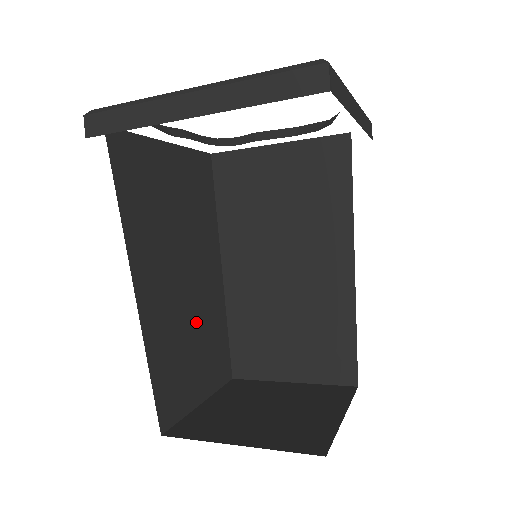
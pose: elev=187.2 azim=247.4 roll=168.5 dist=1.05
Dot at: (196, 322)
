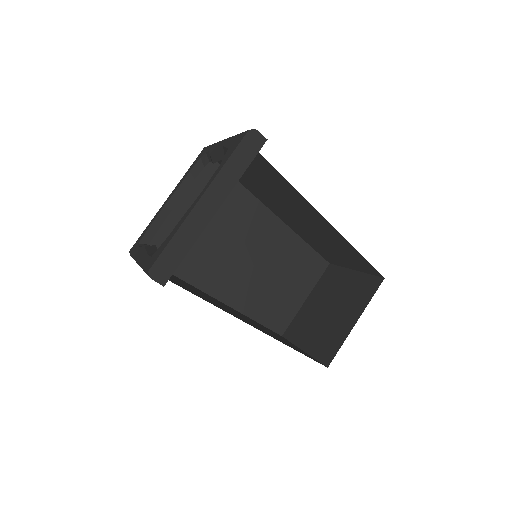
Dot at: (272, 268)
